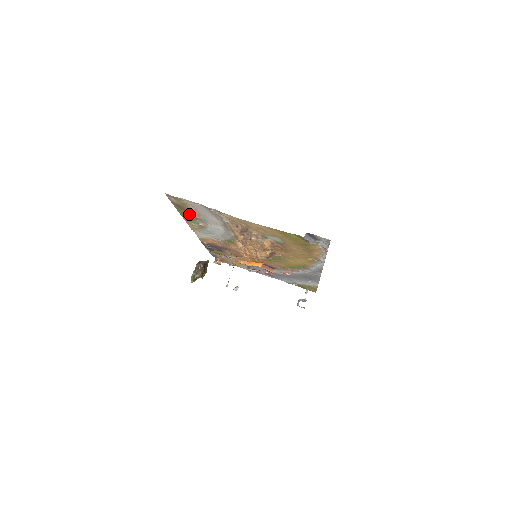
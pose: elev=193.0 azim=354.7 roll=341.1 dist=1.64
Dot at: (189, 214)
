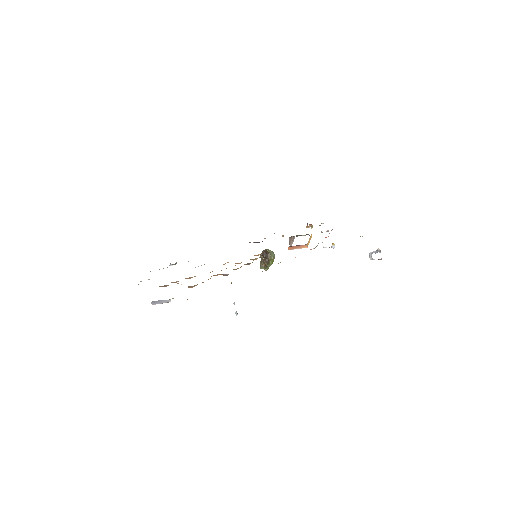
Dot at: occluded
